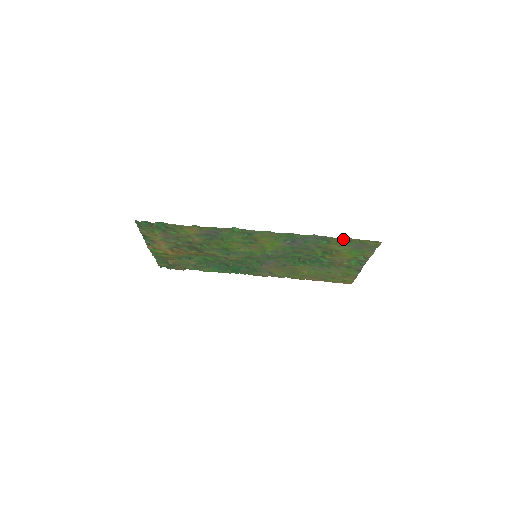
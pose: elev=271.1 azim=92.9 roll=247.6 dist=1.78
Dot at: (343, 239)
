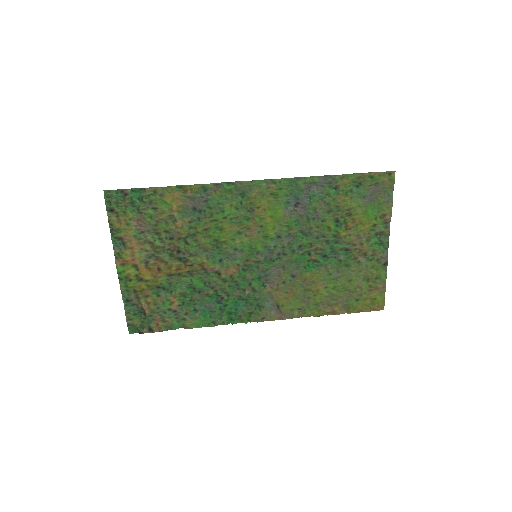
Dot at: (352, 178)
